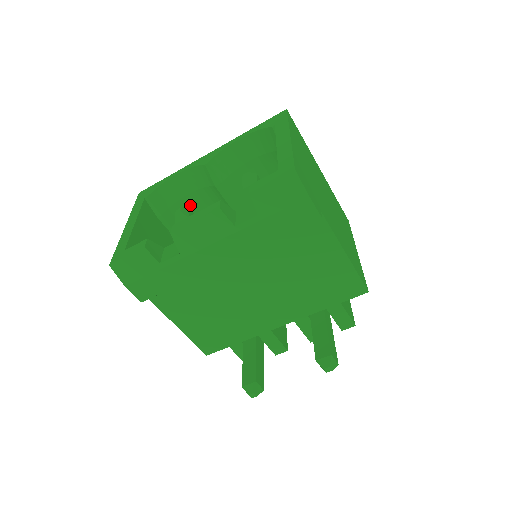
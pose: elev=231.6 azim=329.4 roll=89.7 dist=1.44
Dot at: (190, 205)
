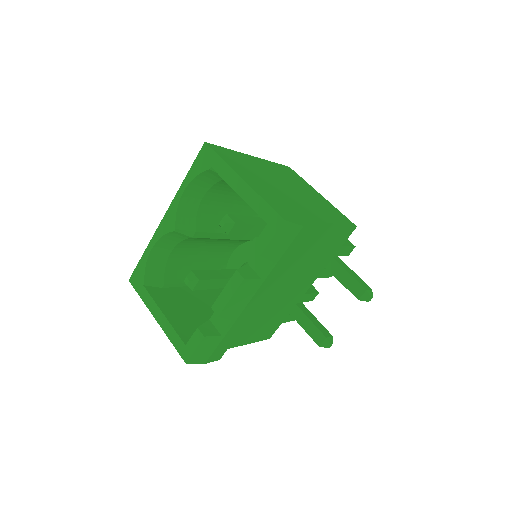
Dot at: (176, 258)
